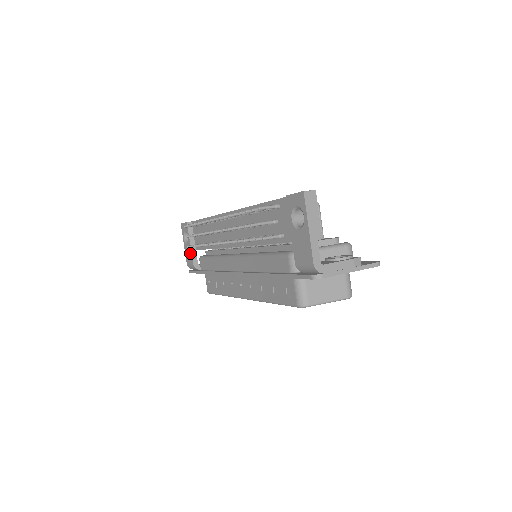
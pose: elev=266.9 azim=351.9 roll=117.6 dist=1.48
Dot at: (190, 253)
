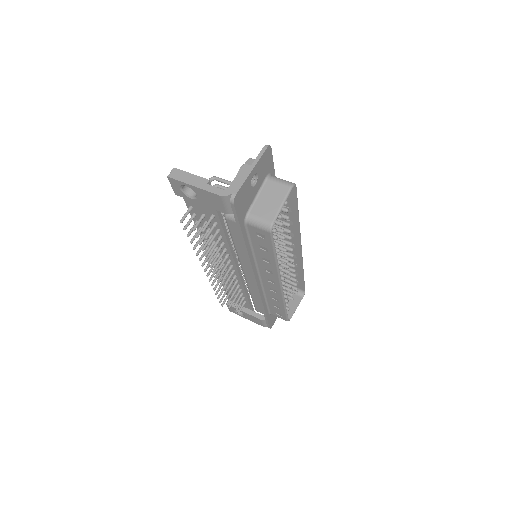
Dot at: (251, 317)
